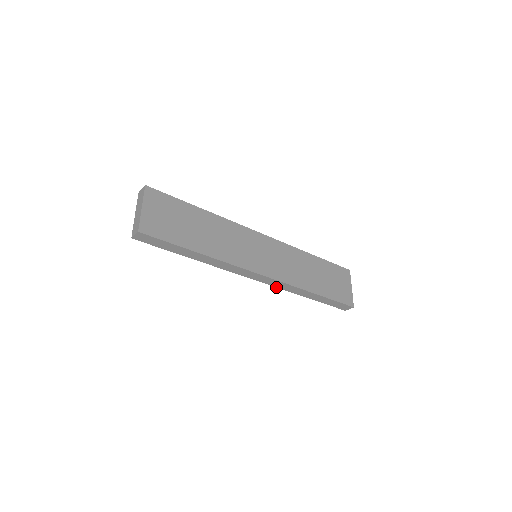
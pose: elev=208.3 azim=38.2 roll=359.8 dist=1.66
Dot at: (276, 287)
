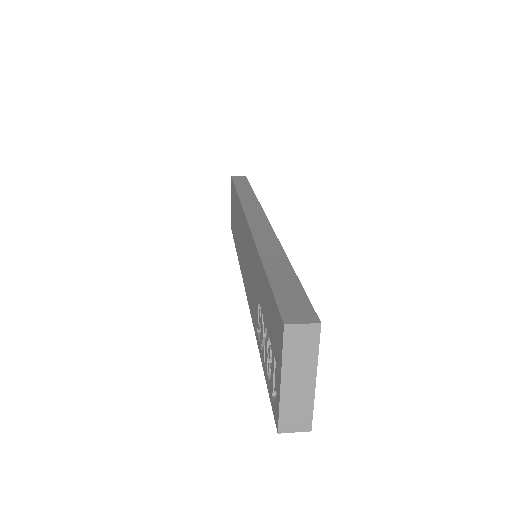
Dot at: occluded
